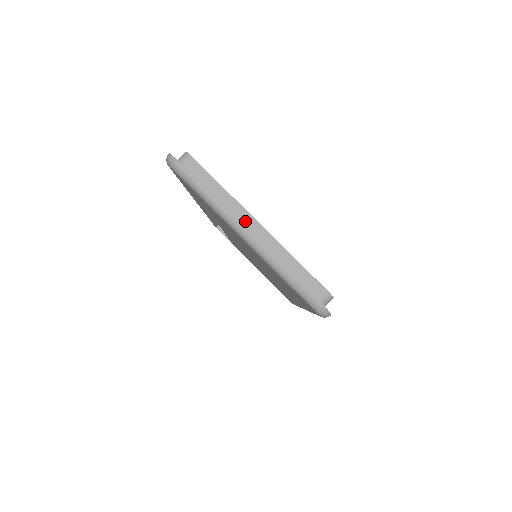
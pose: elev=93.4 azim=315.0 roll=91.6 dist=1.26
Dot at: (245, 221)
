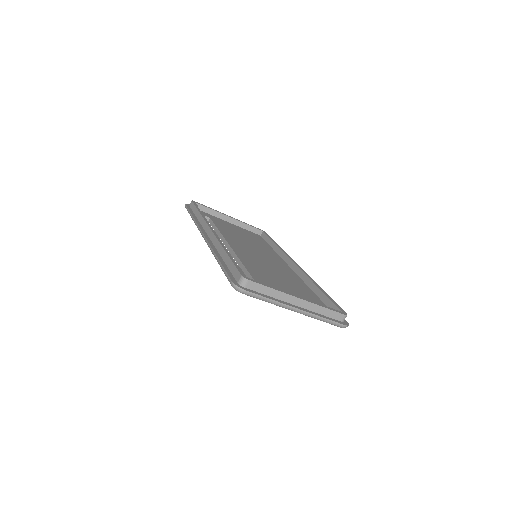
Dot at: (292, 301)
